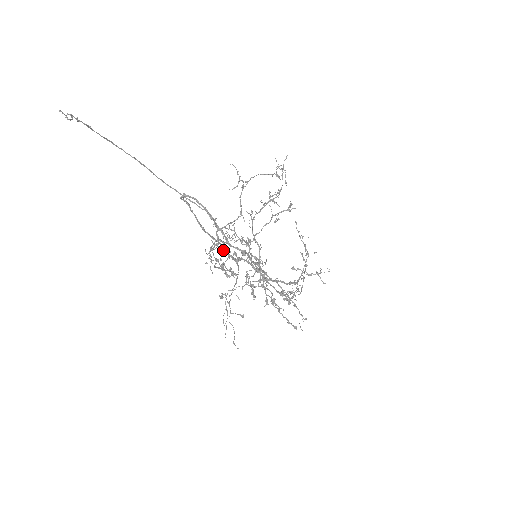
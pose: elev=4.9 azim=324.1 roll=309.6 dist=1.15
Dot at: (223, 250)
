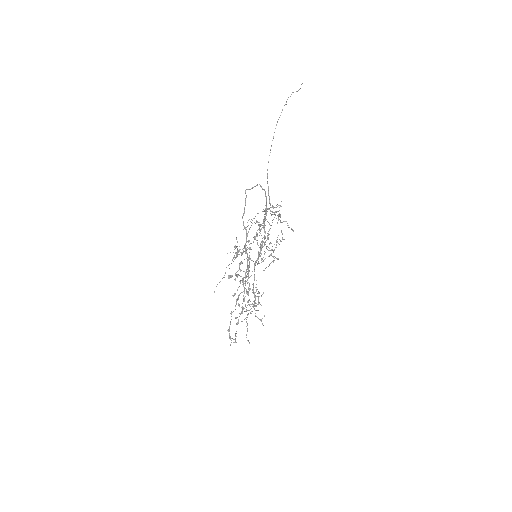
Dot at: (273, 214)
